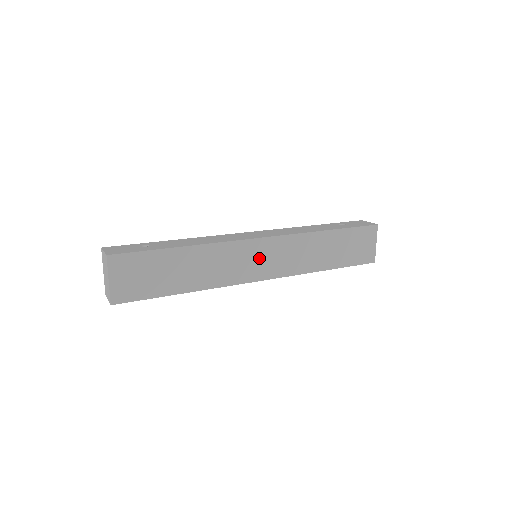
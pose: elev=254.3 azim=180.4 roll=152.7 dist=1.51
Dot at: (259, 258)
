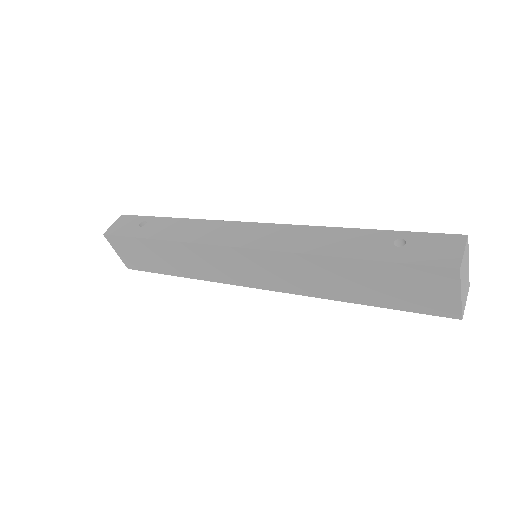
Dot at: (243, 266)
